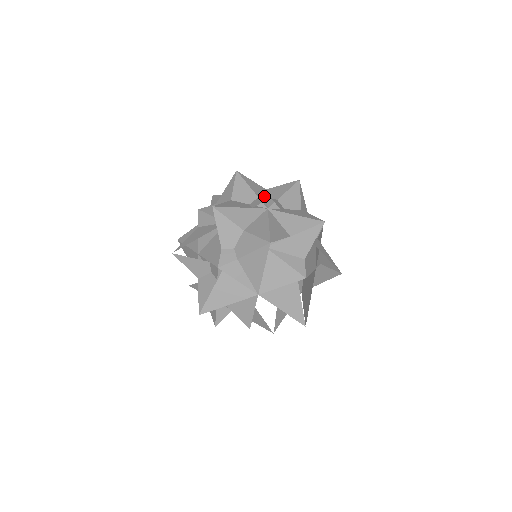
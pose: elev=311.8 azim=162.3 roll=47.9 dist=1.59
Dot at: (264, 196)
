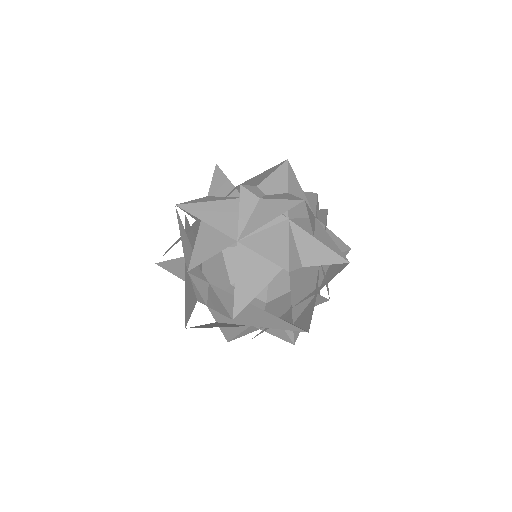
Dot at: (319, 219)
